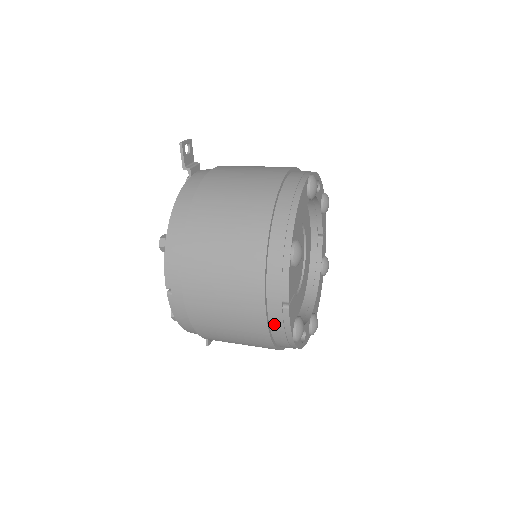
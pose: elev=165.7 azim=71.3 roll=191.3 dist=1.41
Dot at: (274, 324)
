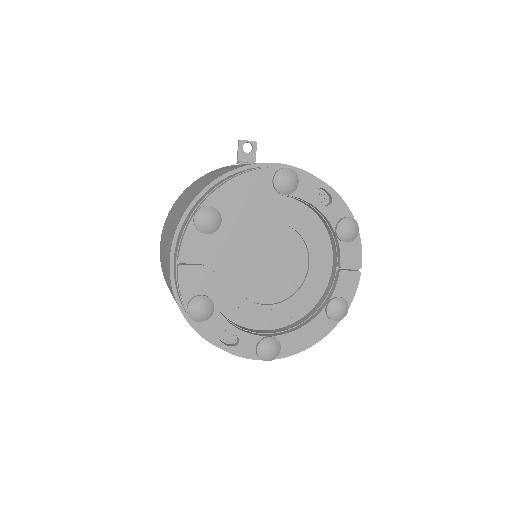
Dot at: (176, 286)
